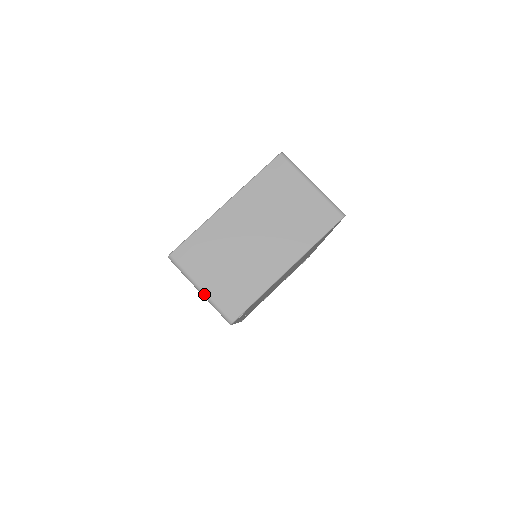
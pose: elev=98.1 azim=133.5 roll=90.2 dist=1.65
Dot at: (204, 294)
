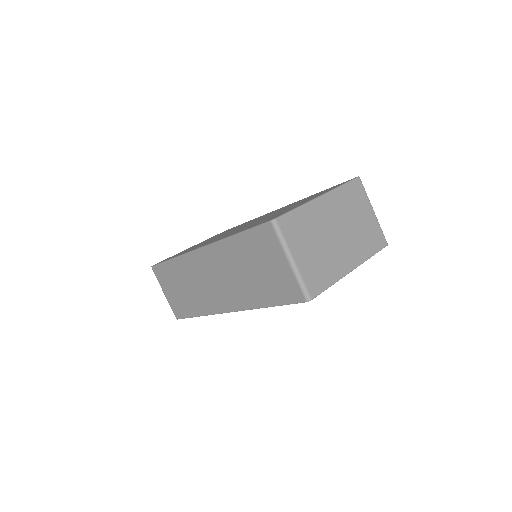
Dot at: (294, 266)
